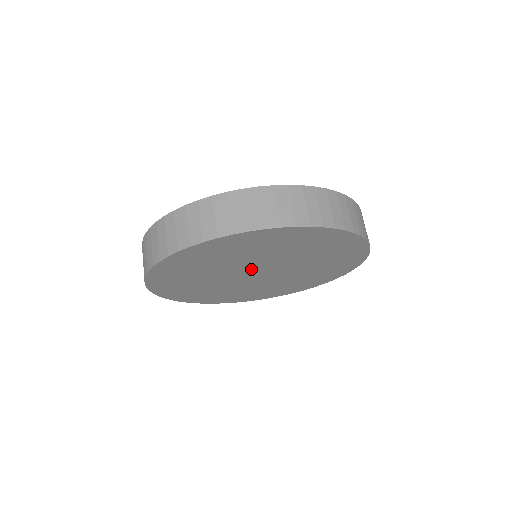
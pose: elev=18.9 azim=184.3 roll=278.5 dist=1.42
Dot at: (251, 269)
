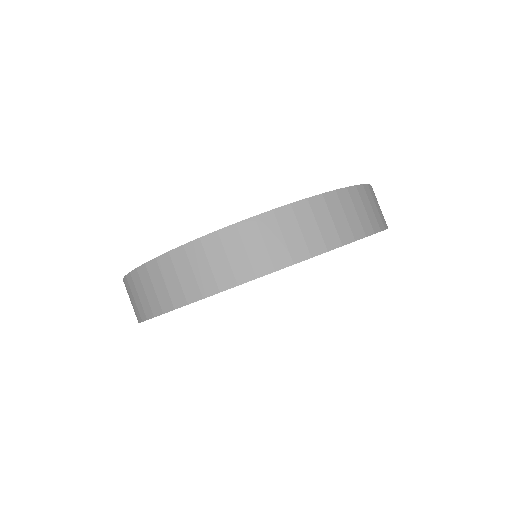
Dot at: occluded
